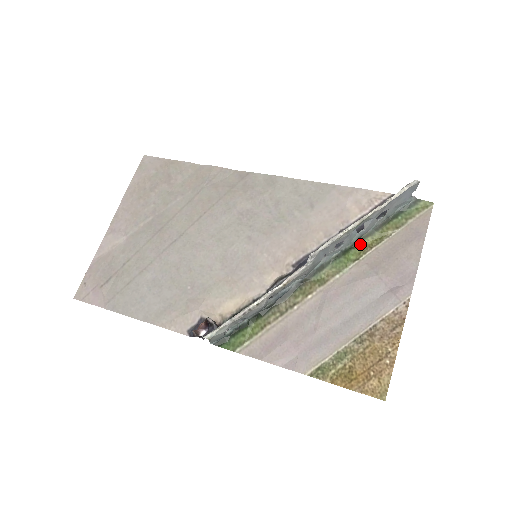
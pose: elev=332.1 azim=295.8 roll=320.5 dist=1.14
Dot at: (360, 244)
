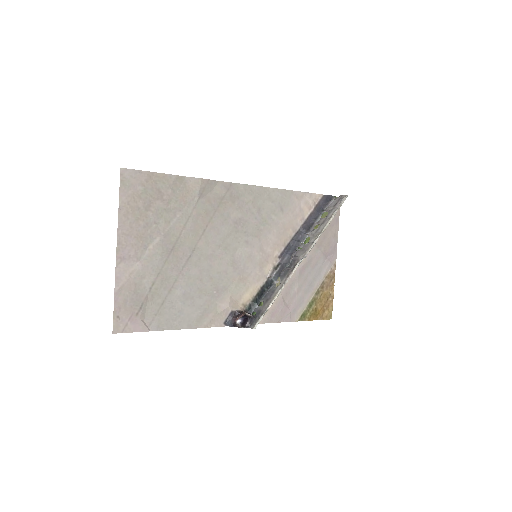
Dot at: occluded
